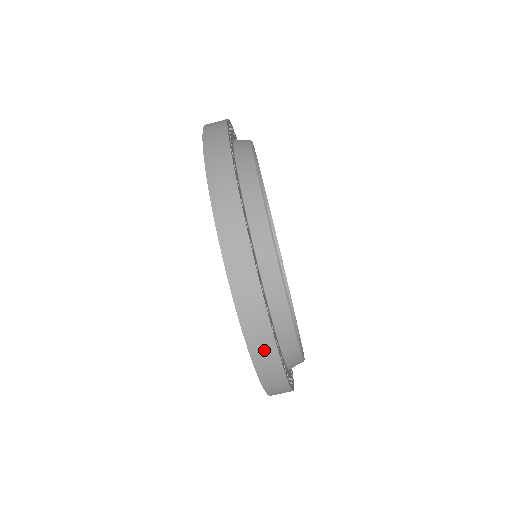
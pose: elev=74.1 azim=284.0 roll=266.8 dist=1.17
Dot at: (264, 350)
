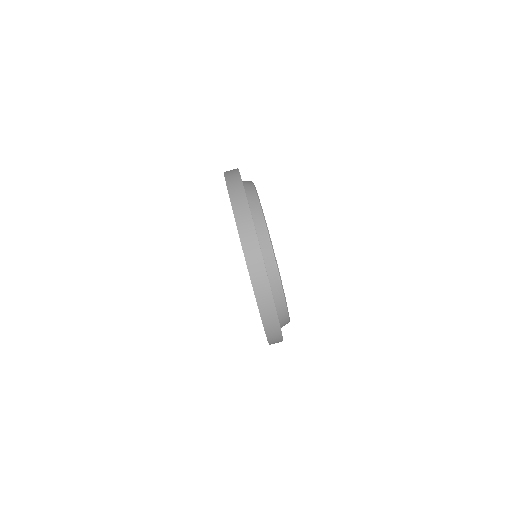
Dot at: (263, 291)
